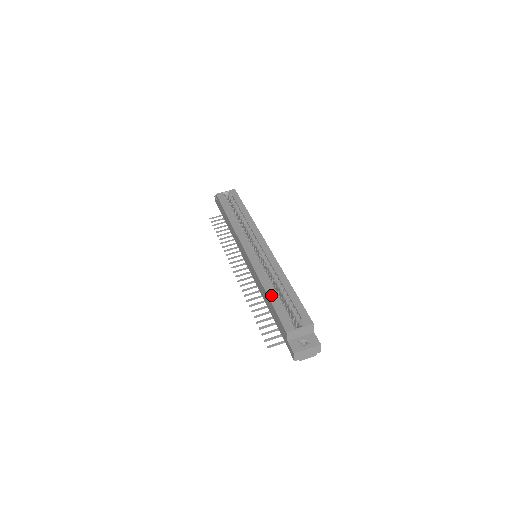
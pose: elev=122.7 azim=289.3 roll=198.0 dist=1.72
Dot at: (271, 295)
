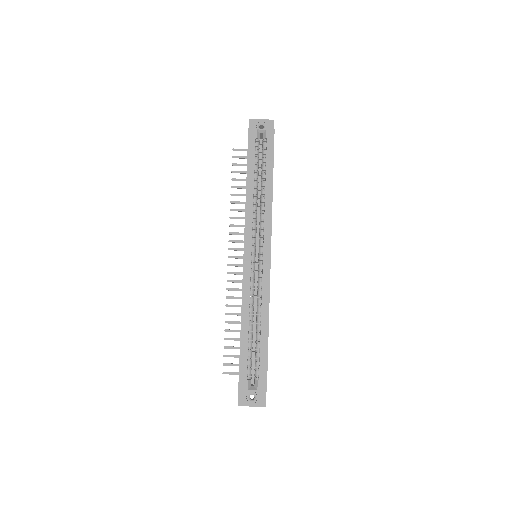
Dot at: (244, 336)
